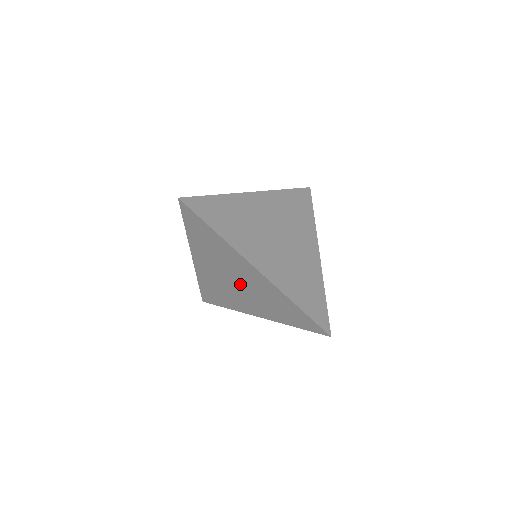
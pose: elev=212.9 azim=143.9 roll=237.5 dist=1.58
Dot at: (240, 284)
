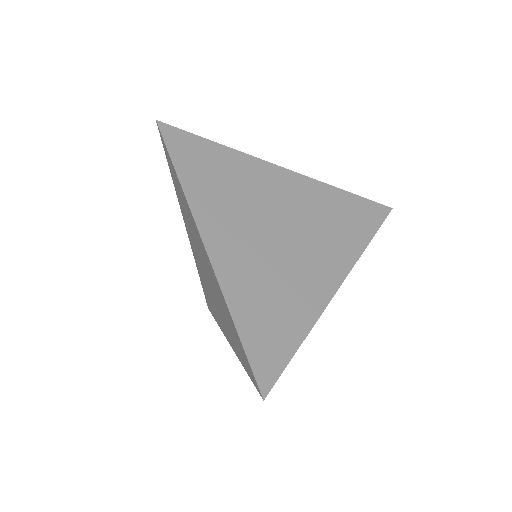
Dot at: (208, 276)
